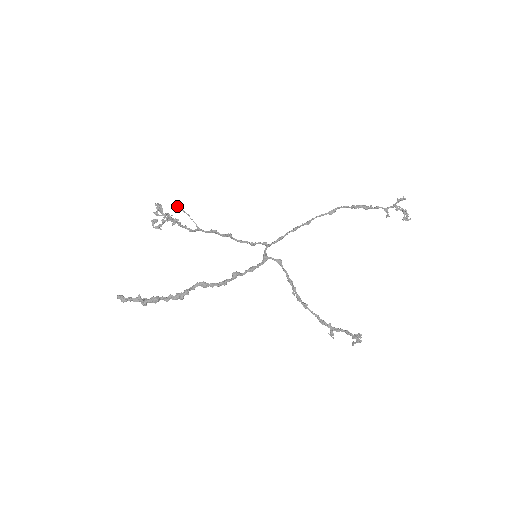
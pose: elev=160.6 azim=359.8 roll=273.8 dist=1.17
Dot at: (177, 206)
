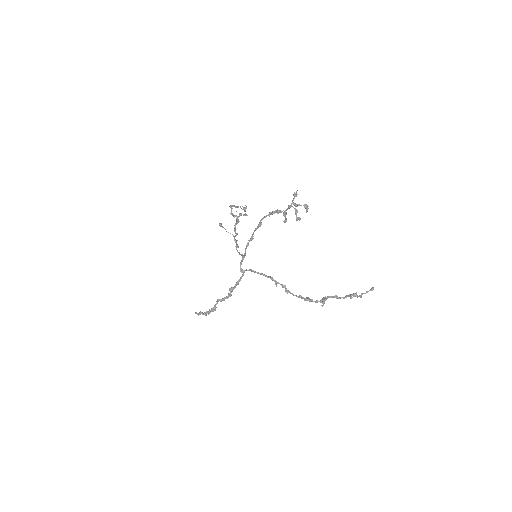
Dot at: (219, 225)
